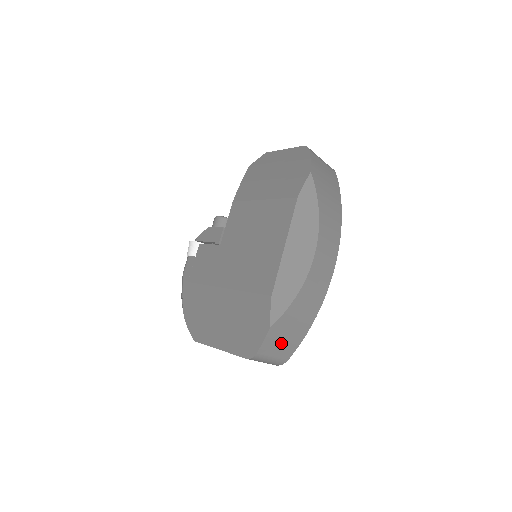
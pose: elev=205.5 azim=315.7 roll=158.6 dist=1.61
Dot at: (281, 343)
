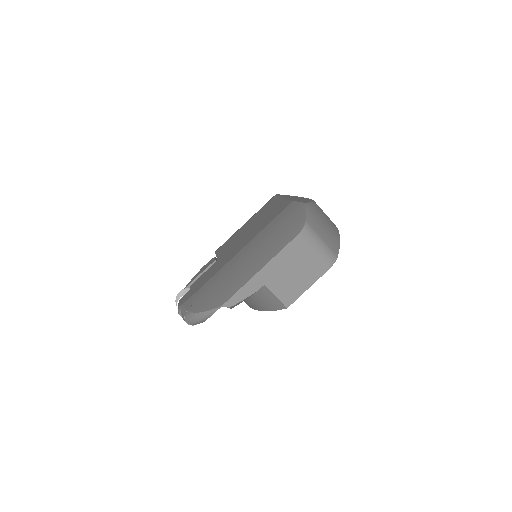
Dot at: (322, 228)
